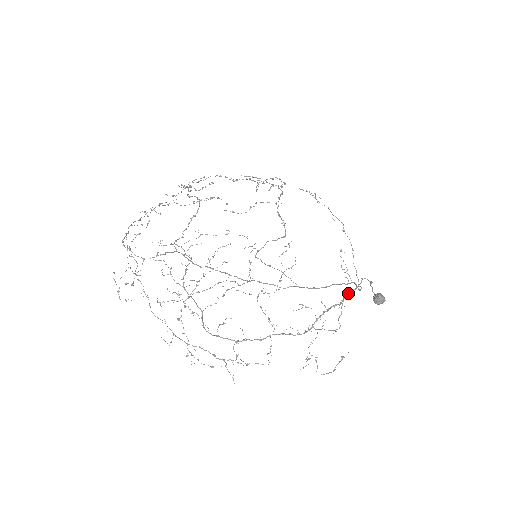
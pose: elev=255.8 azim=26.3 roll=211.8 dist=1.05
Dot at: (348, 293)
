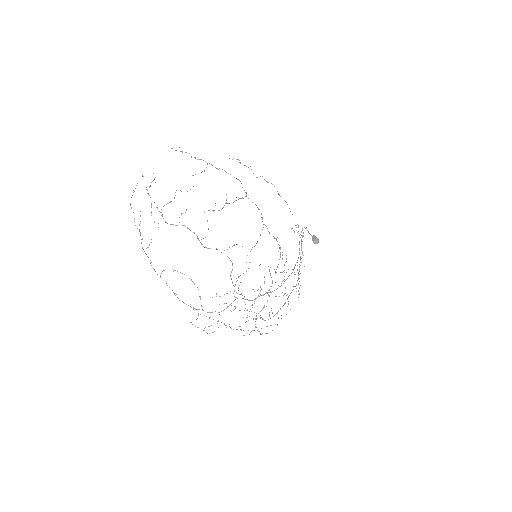
Dot at: (301, 245)
